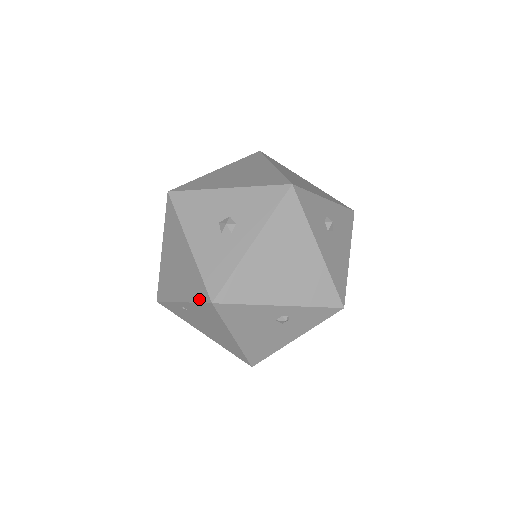
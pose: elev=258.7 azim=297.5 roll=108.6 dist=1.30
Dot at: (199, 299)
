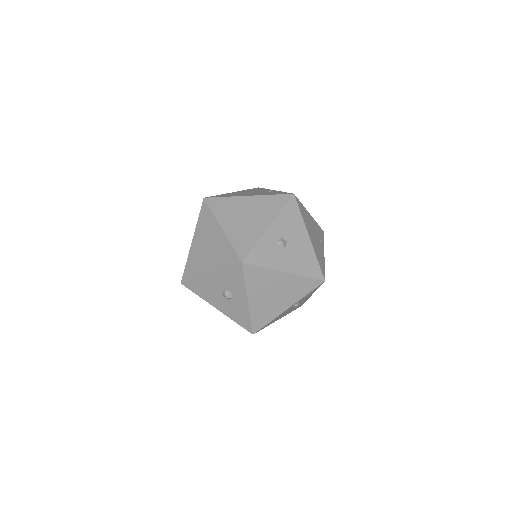
Dot at: occluded
